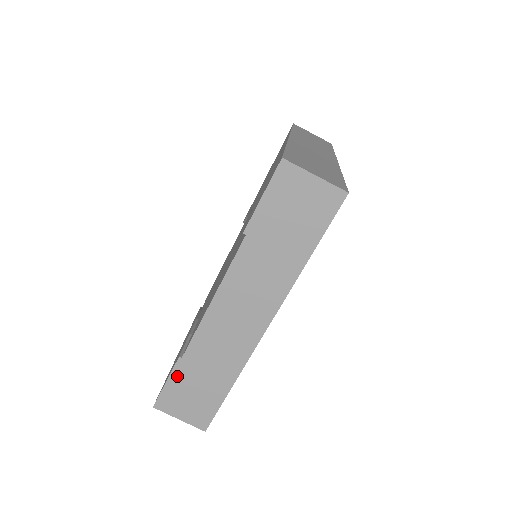
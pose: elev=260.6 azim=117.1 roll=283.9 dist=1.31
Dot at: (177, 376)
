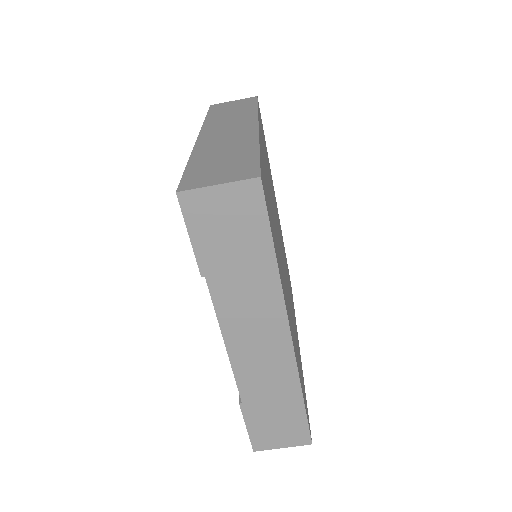
Dot at: (251, 418)
